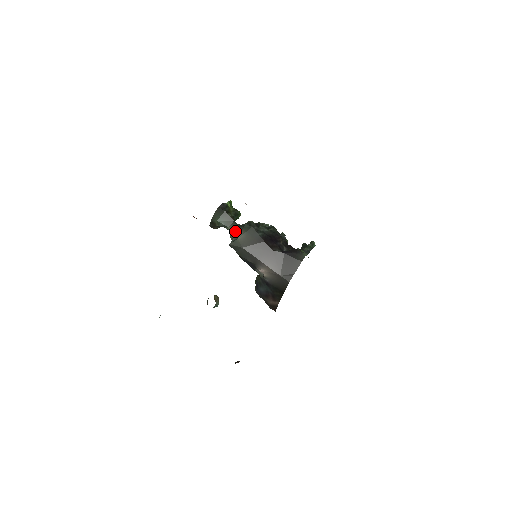
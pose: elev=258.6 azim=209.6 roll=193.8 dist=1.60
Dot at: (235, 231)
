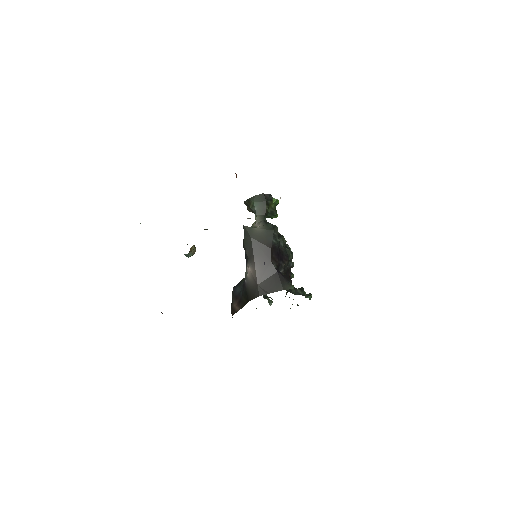
Dot at: (259, 222)
